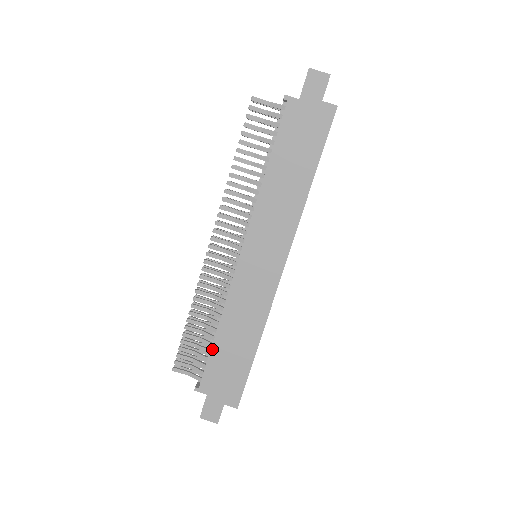
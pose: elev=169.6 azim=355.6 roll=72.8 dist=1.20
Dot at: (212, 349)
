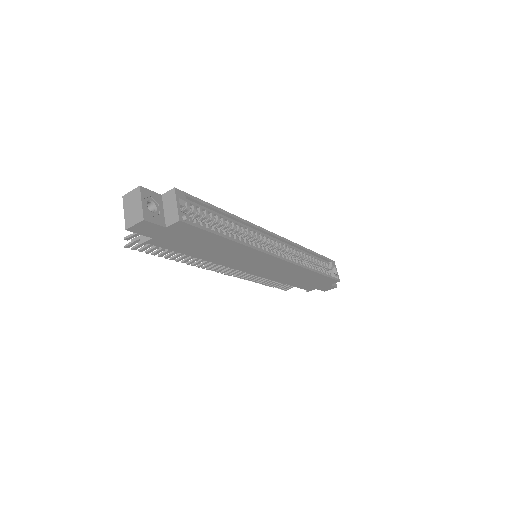
Dot at: occluded
